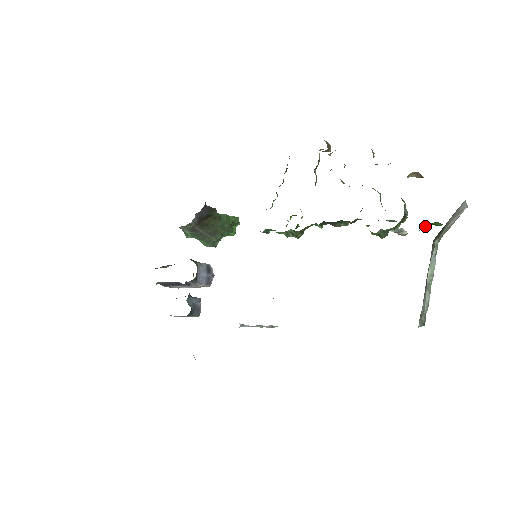
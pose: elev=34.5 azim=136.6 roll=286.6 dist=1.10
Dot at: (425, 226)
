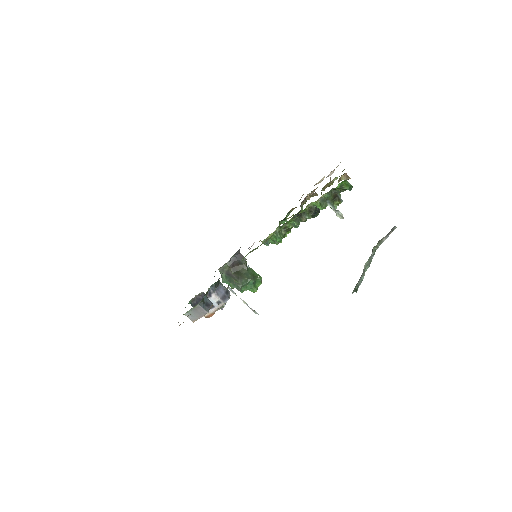
Dot at: (341, 185)
